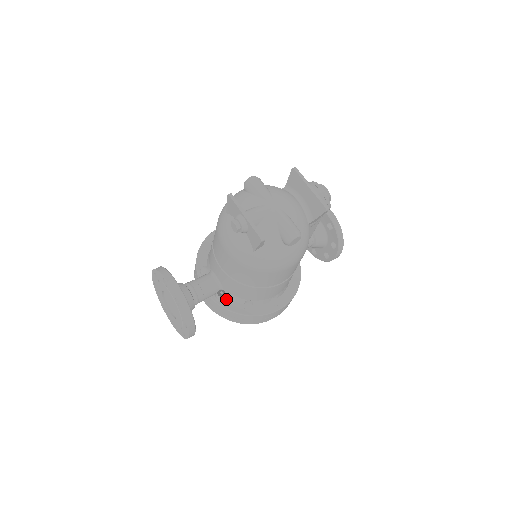
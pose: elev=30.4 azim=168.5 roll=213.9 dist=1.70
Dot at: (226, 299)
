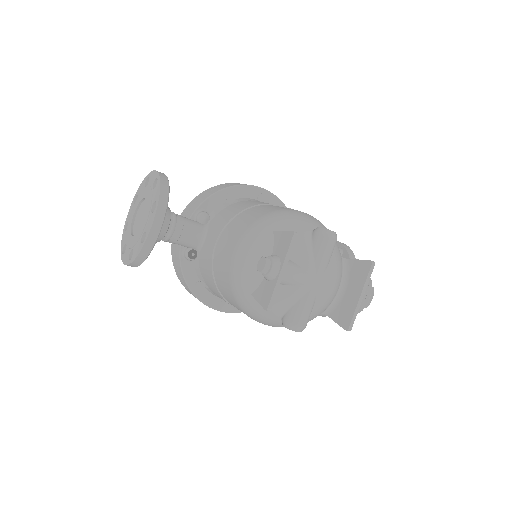
Dot at: (191, 260)
